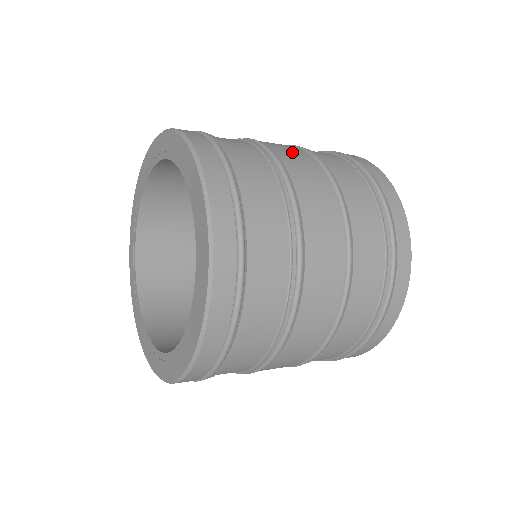
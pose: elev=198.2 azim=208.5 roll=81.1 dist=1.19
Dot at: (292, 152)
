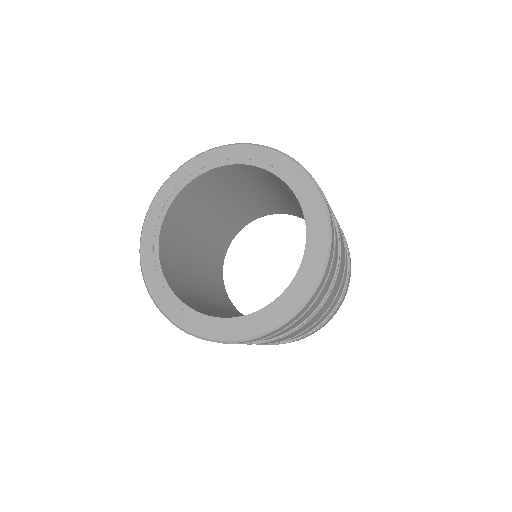
Dot at: occluded
